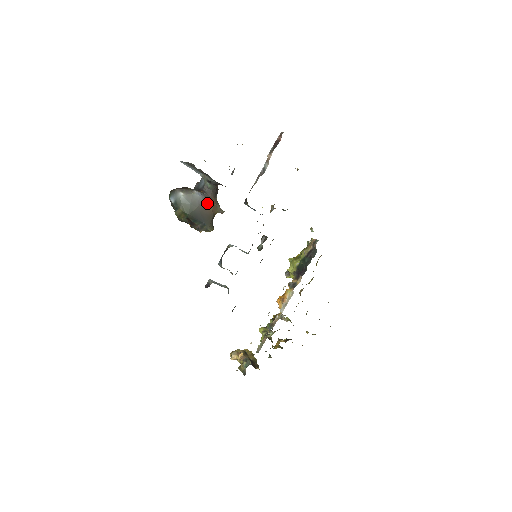
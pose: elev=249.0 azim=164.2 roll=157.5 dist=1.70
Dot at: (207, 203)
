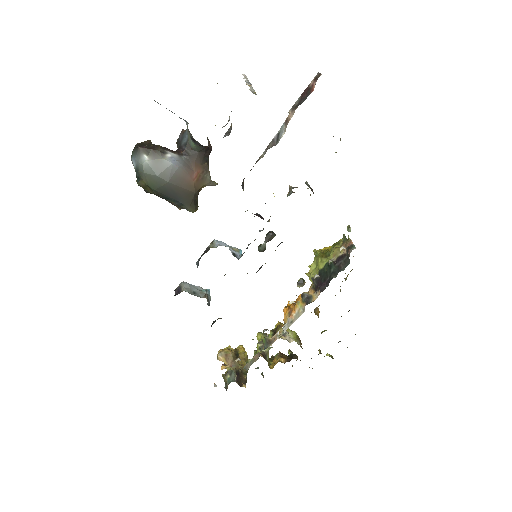
Dot at: (186, 174)
